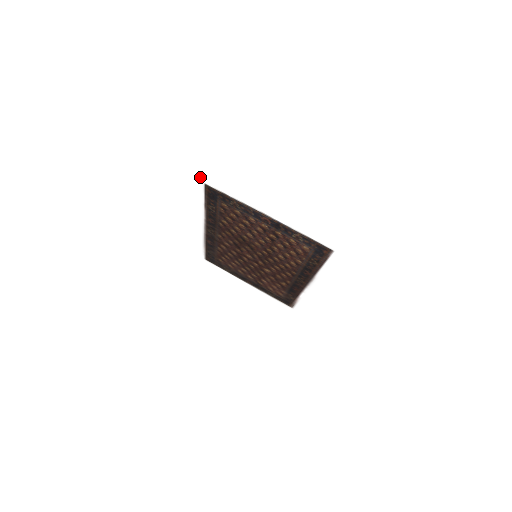
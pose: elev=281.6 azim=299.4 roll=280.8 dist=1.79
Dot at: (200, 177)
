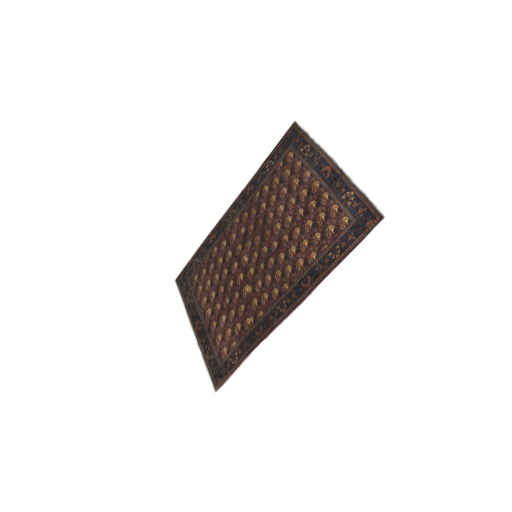
Dot at: (298, 111)
